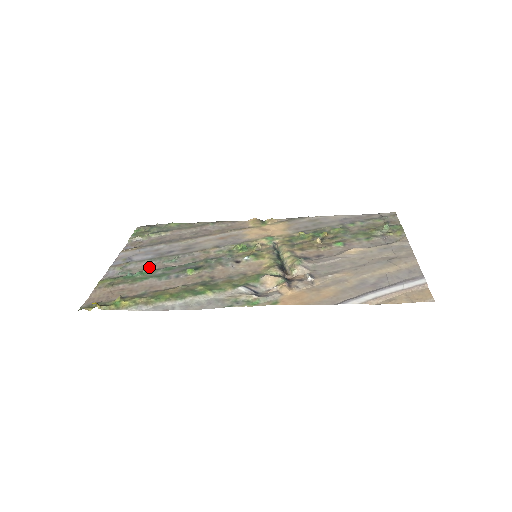
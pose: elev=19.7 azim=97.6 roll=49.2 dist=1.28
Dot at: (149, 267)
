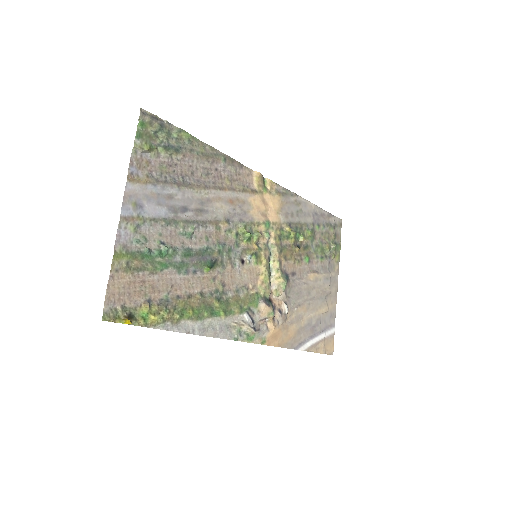
Dot at: (166, 239)
